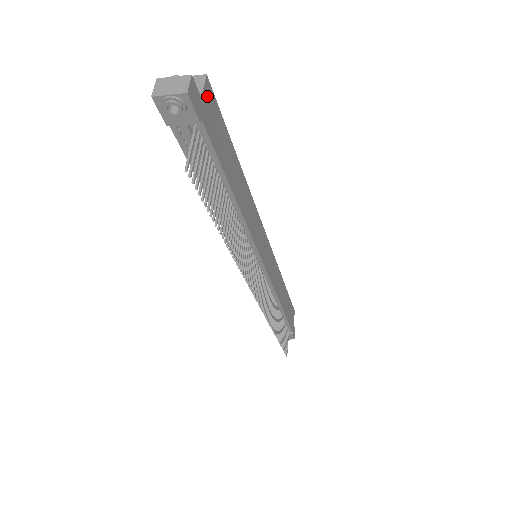
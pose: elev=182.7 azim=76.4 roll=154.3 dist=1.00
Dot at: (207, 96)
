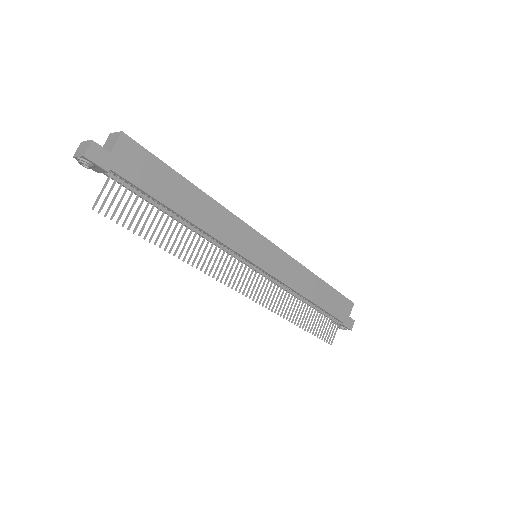
Dot at: (123, 148)
